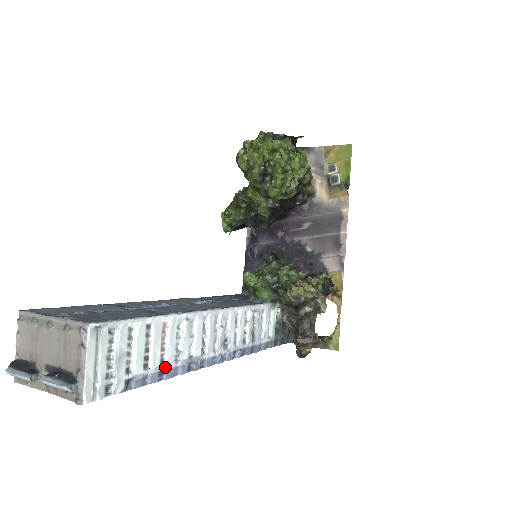
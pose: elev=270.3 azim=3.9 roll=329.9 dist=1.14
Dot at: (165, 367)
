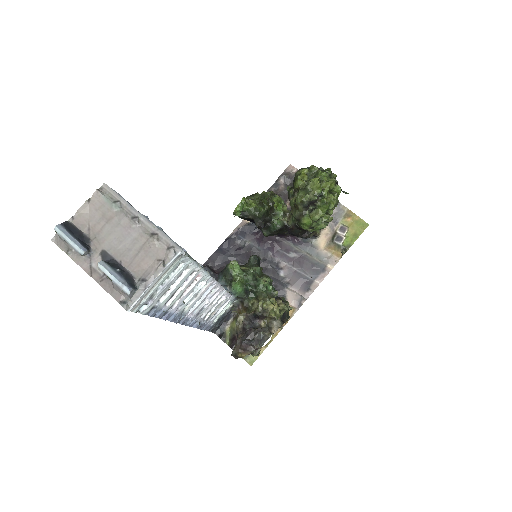
Dot at: (171, 310)
